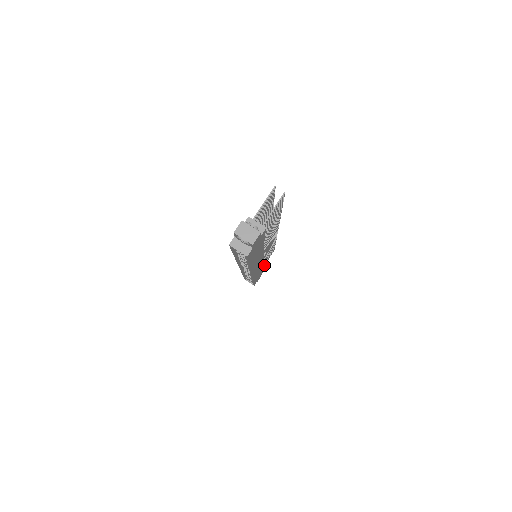
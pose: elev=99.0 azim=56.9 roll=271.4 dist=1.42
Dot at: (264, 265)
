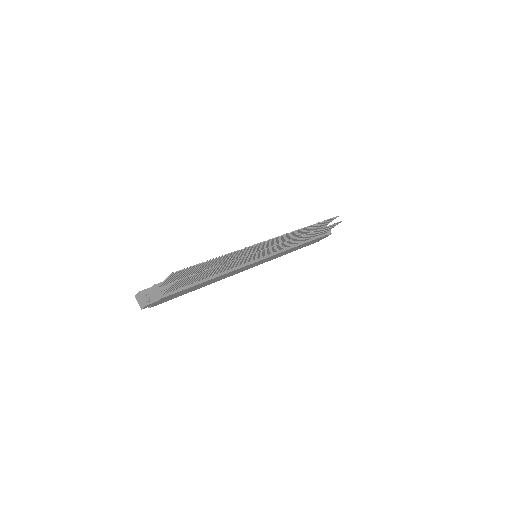
Dot at: occluded
